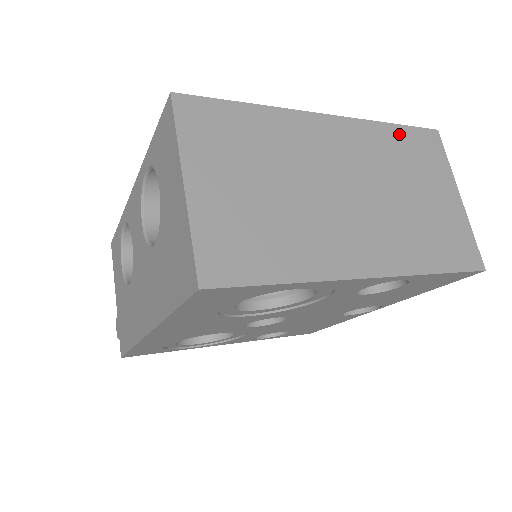
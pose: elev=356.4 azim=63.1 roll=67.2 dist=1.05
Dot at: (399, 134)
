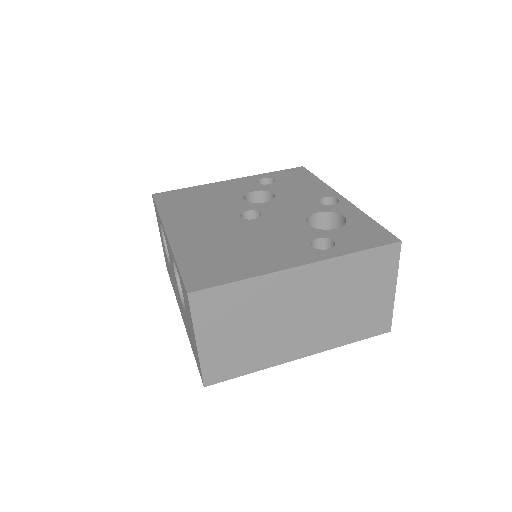
Dot at: (361, 259)
